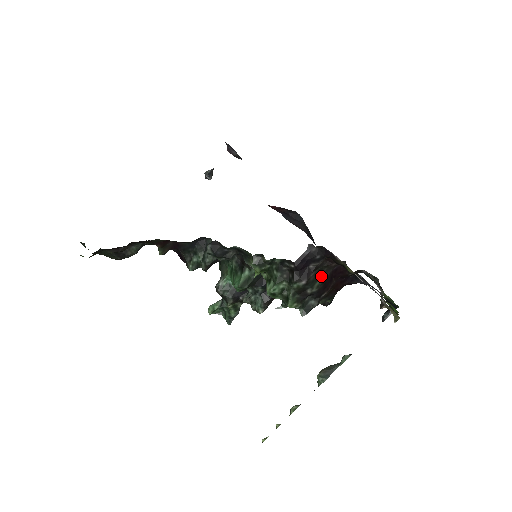
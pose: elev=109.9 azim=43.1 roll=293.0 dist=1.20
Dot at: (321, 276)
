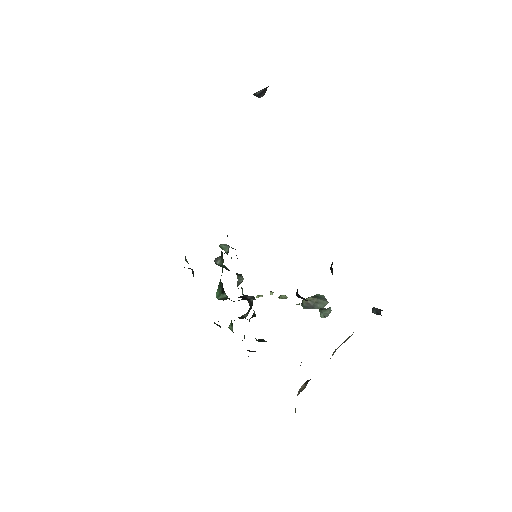
Dot at: occluded
